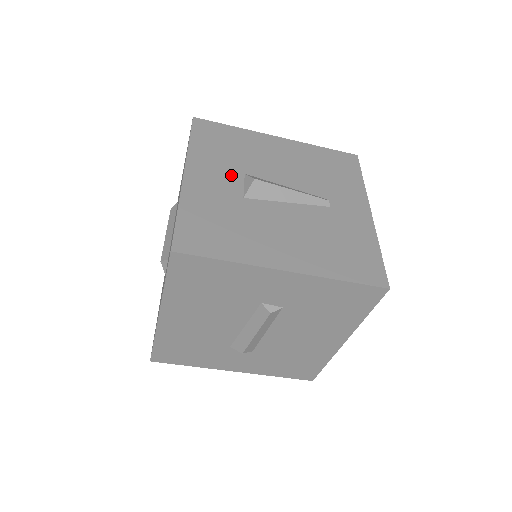
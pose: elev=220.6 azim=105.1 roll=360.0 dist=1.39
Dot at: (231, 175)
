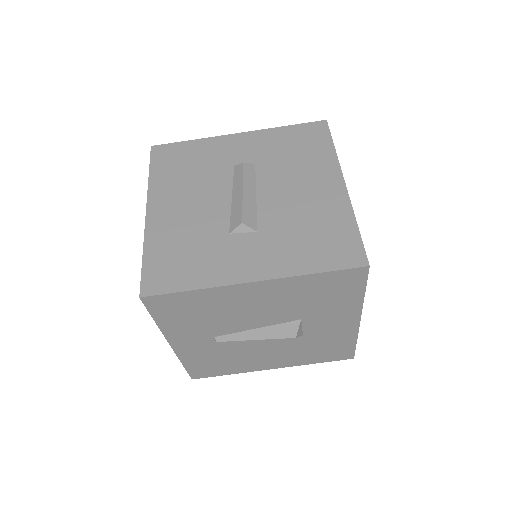
Dot at: occluded
